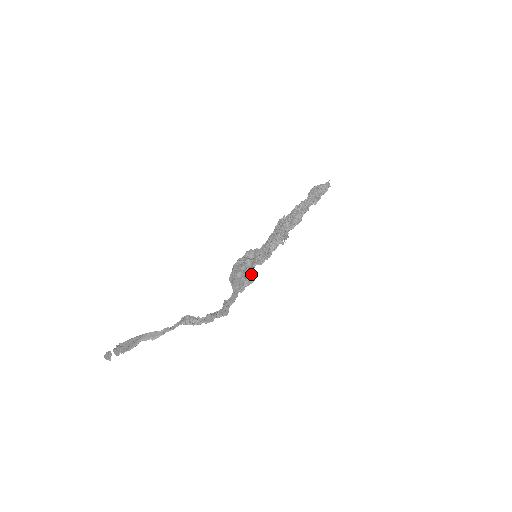
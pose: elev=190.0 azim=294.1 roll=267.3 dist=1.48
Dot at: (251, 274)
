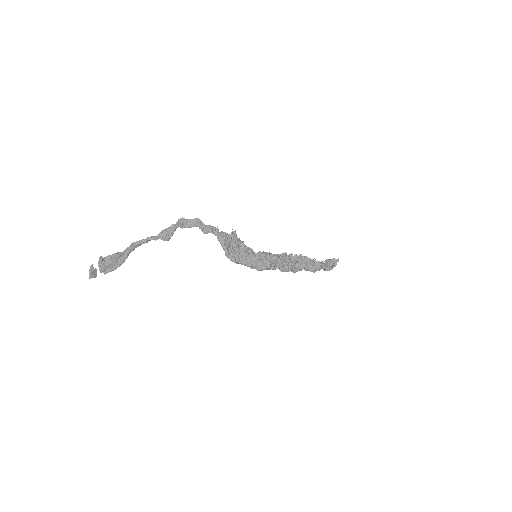
Dot at: (238, 239)
